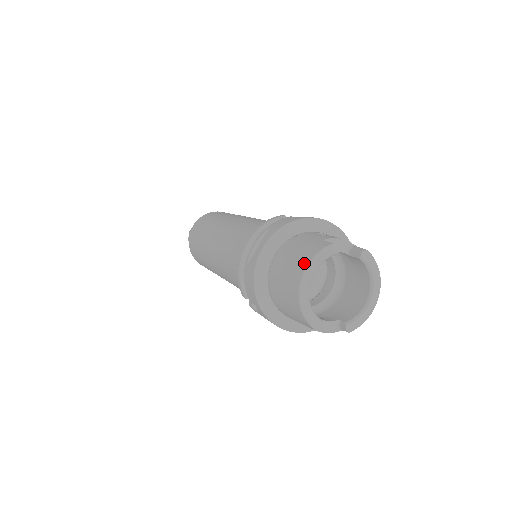
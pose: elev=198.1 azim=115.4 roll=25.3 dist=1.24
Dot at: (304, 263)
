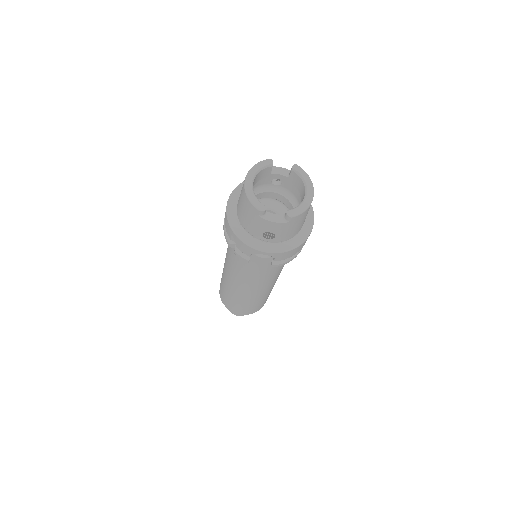
Dot at: (249, 171)
